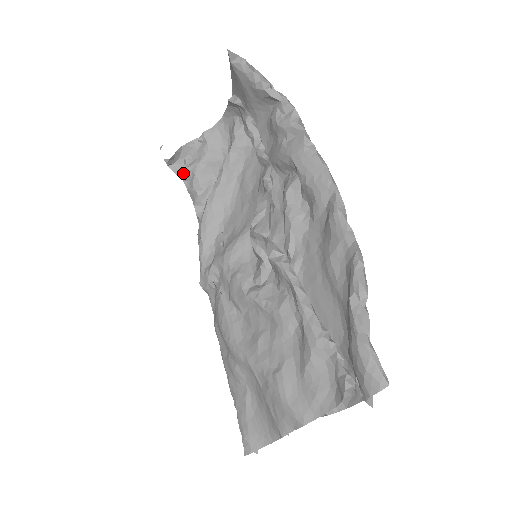
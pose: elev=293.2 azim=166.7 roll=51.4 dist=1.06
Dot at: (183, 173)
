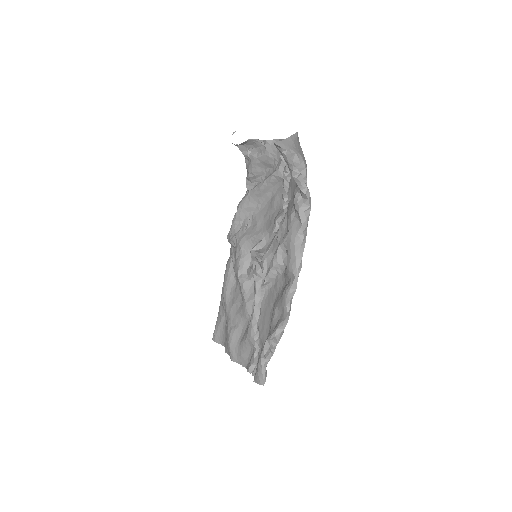
Dot at: (245, 155)
